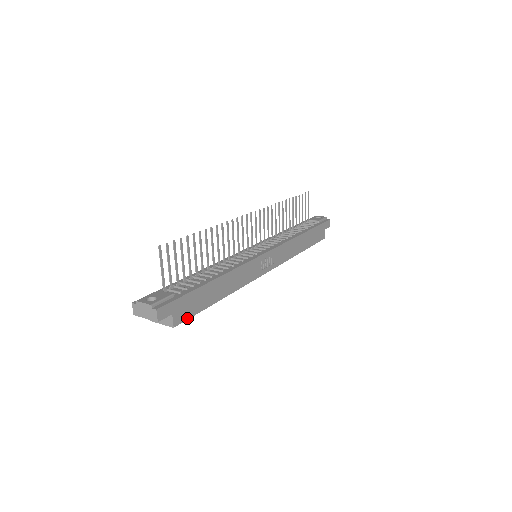
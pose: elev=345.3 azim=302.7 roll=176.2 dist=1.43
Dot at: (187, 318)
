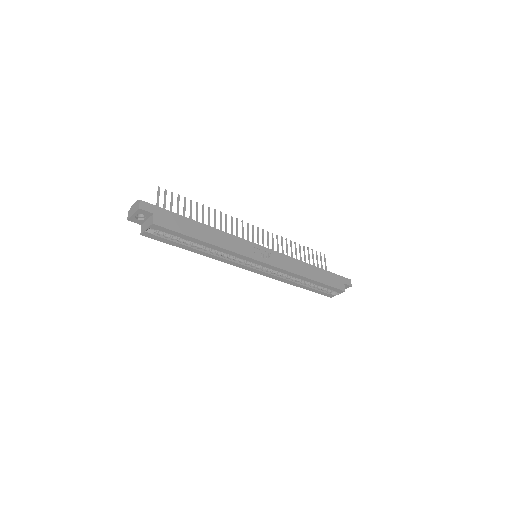
Dot at: (167, 228)
